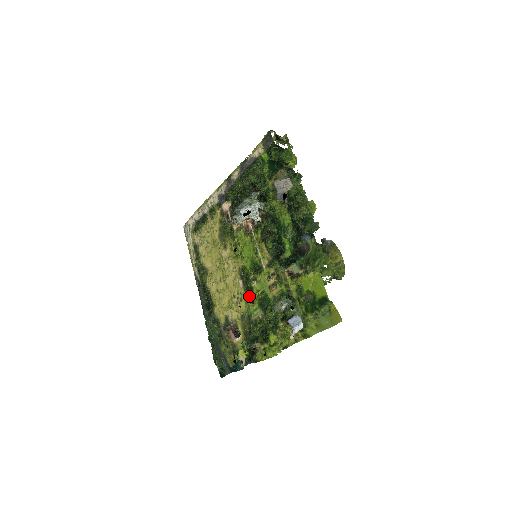
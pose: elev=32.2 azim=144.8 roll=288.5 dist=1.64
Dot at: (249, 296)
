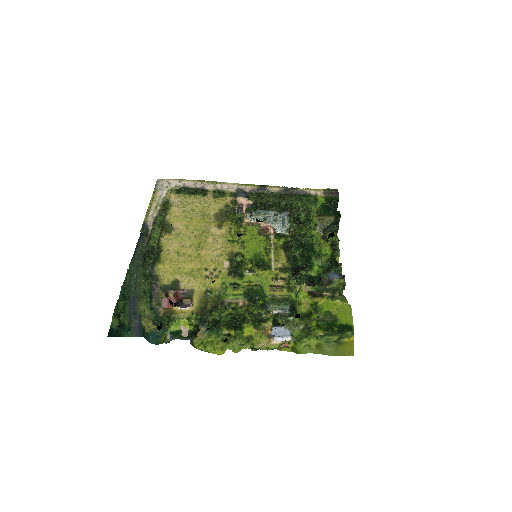
Dot at: (234, 279)
